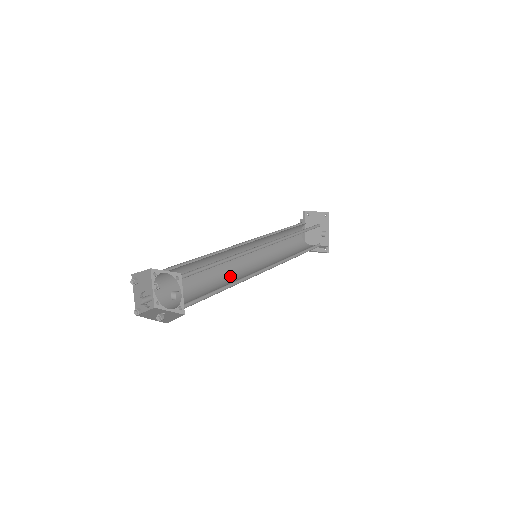
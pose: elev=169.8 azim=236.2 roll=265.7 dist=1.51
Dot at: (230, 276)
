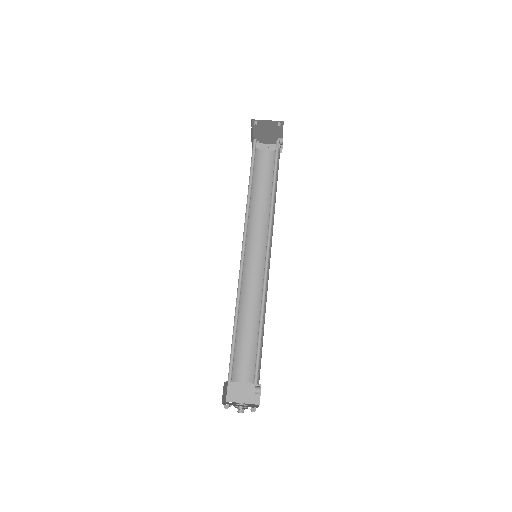
Dot at: (246, 291)
